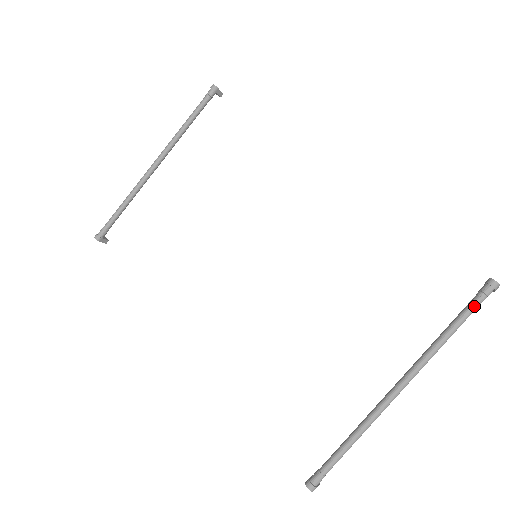
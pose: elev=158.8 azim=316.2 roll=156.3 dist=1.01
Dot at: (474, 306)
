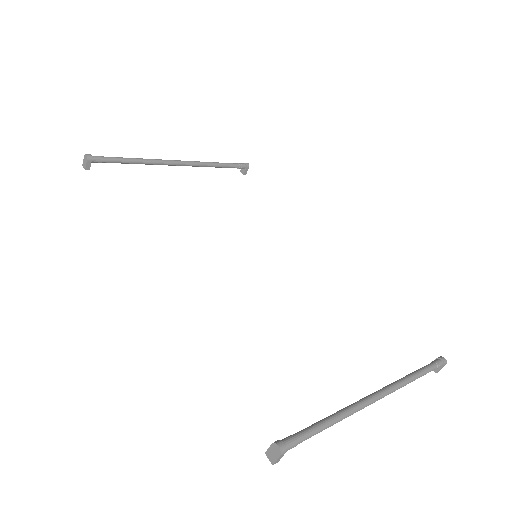
Dot at: (432, 367)
